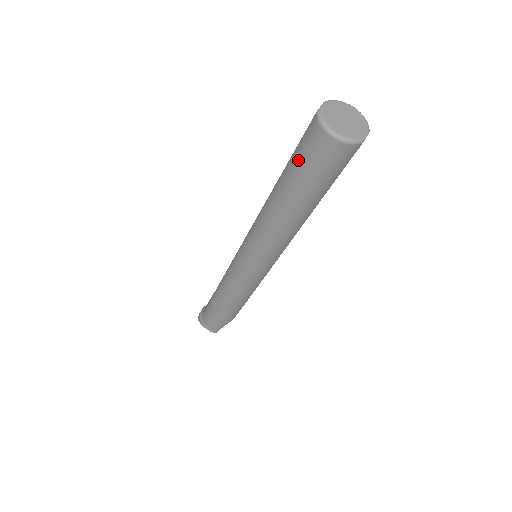
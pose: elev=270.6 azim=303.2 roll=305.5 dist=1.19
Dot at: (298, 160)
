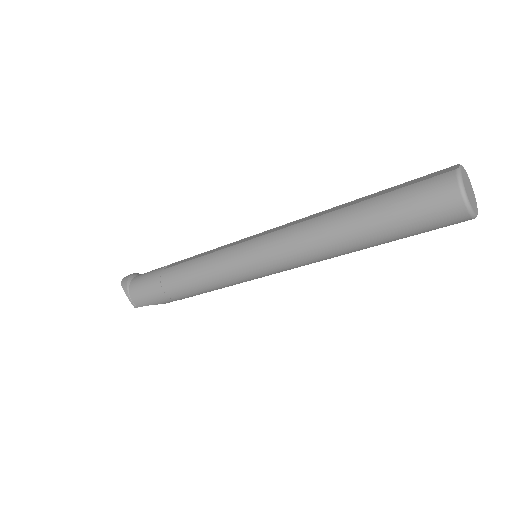
Dot at: (405, 198)
